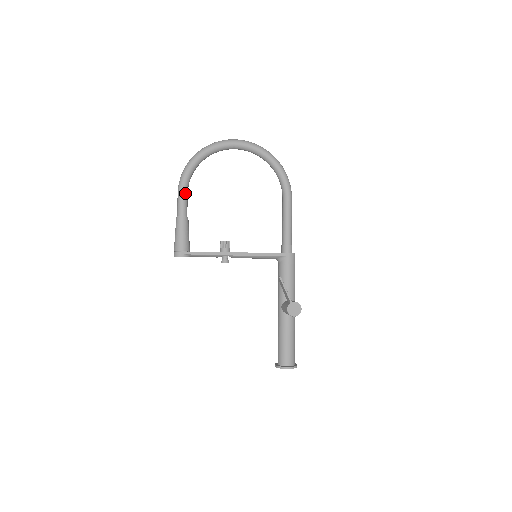
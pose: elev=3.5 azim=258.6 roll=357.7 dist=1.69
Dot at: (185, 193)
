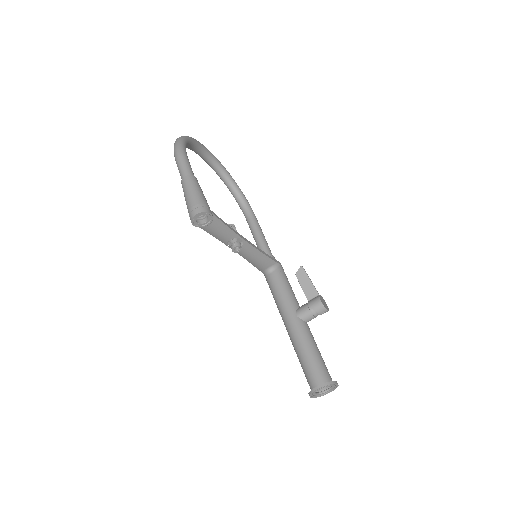
Dot at: (188, 159)
